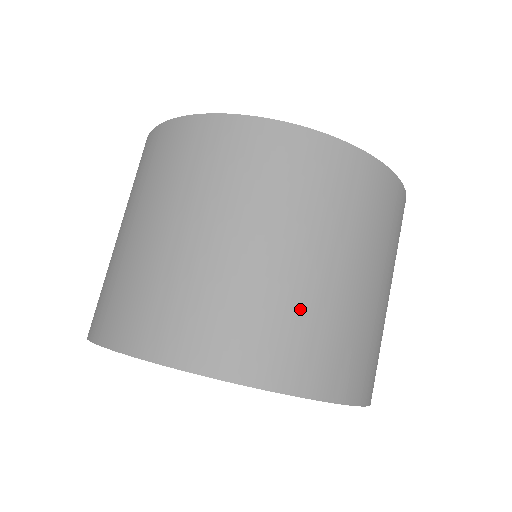
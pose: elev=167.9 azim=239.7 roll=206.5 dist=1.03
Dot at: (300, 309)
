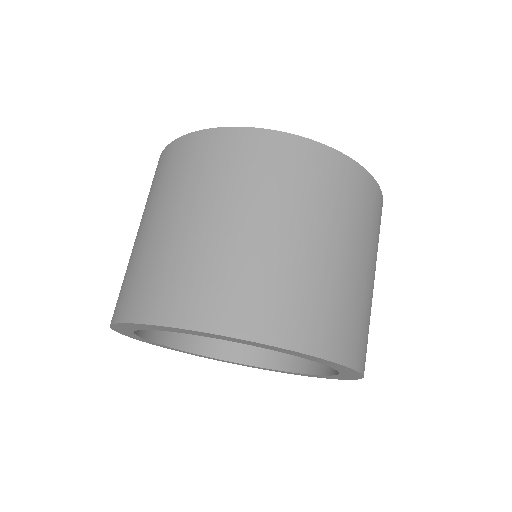
Dot at: (304, 281)
